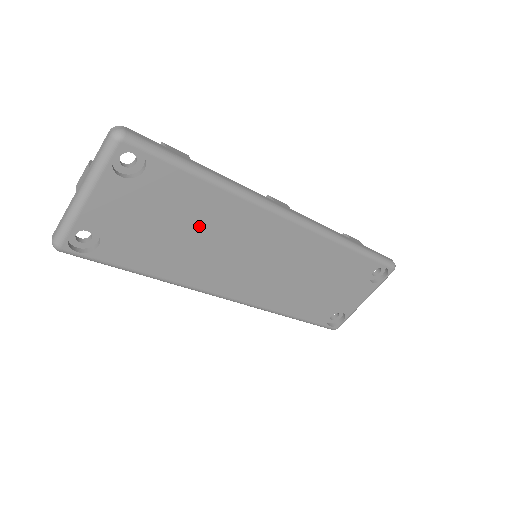
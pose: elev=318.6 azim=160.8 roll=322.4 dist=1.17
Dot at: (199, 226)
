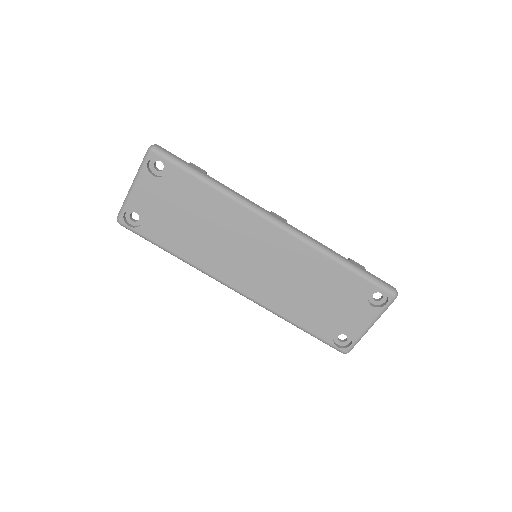
Dot at: (205, 219)
